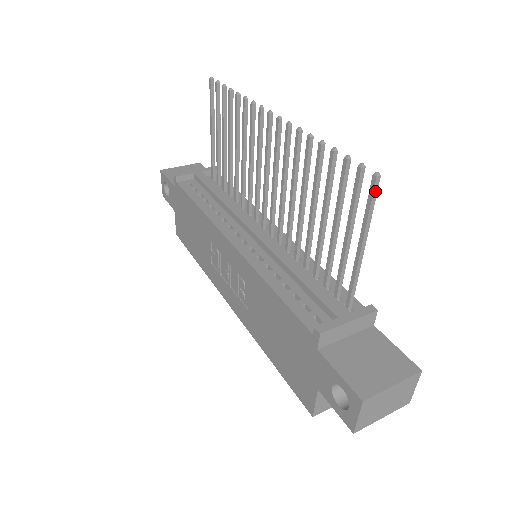
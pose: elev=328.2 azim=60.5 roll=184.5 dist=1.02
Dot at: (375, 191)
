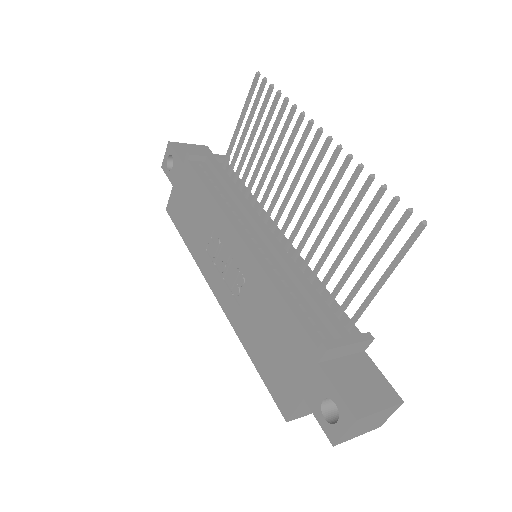
Dot at: (417, 236)
